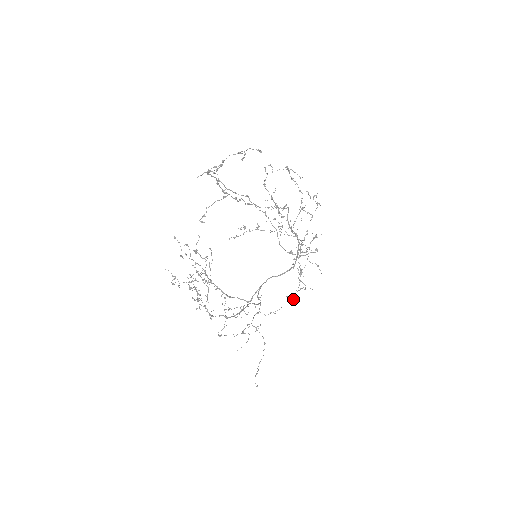
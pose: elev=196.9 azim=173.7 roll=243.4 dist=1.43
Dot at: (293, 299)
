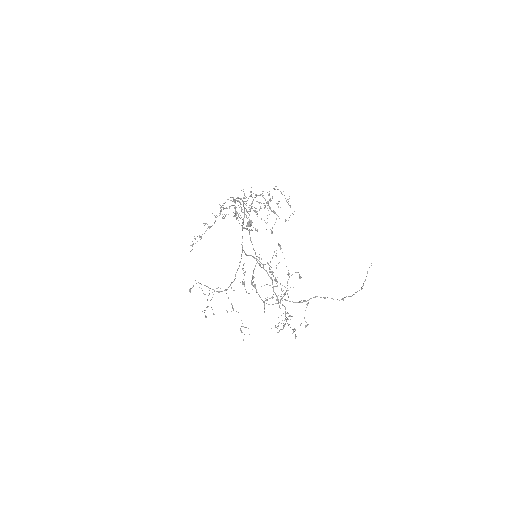
Dot at: (251, 223)
